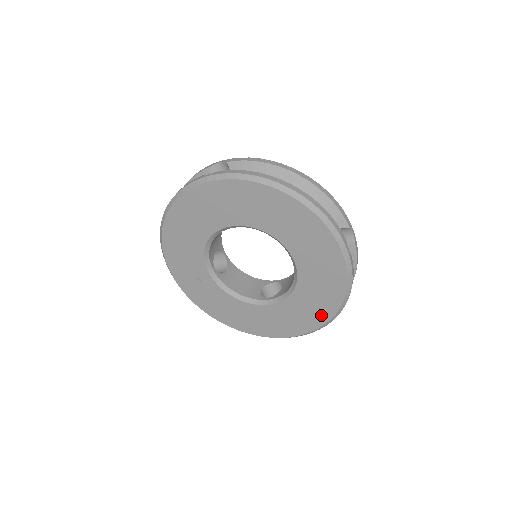
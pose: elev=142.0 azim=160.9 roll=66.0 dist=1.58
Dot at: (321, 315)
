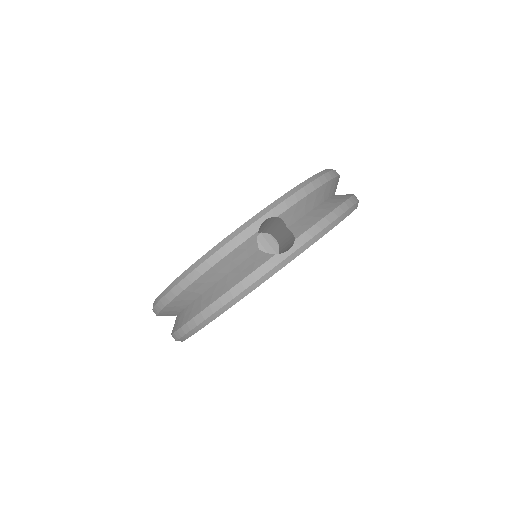
Dot at: occluded
